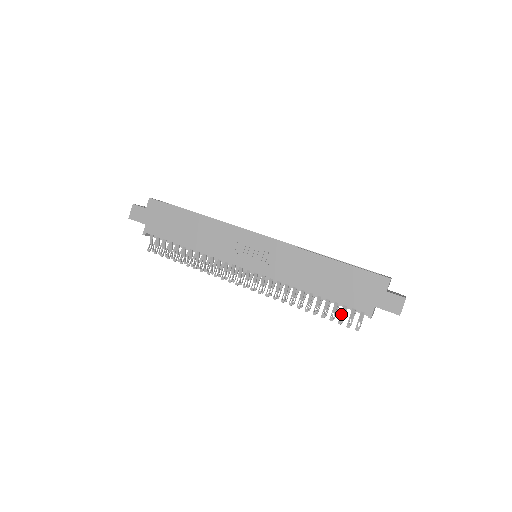
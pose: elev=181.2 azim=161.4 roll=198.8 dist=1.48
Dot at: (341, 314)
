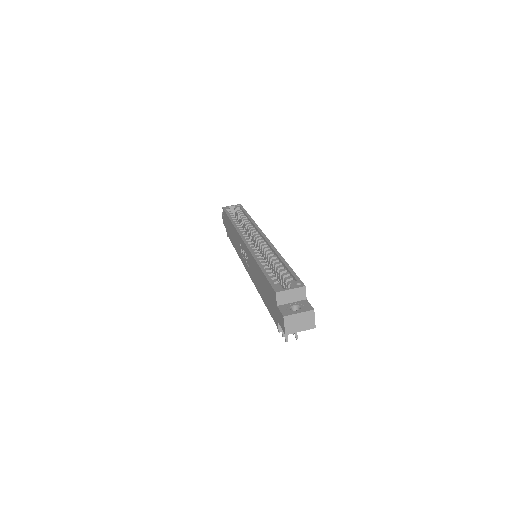
Dot at: occluded
